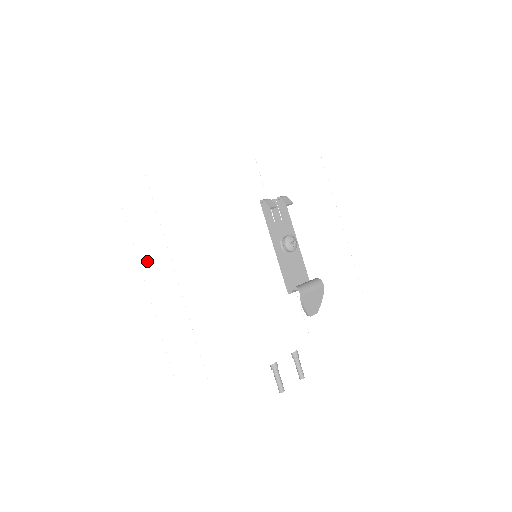
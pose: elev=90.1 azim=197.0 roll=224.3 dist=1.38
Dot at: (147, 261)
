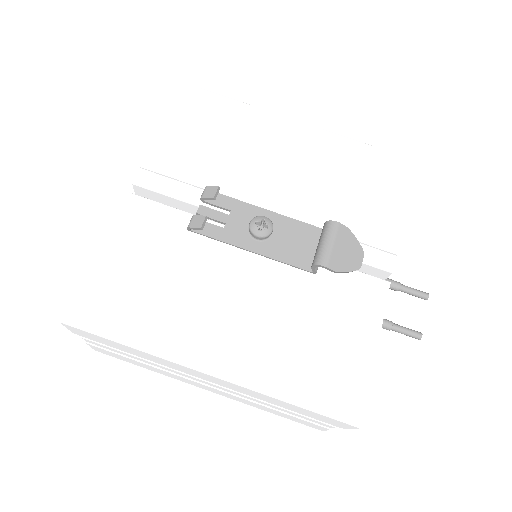
Dot at: (179, 379)
